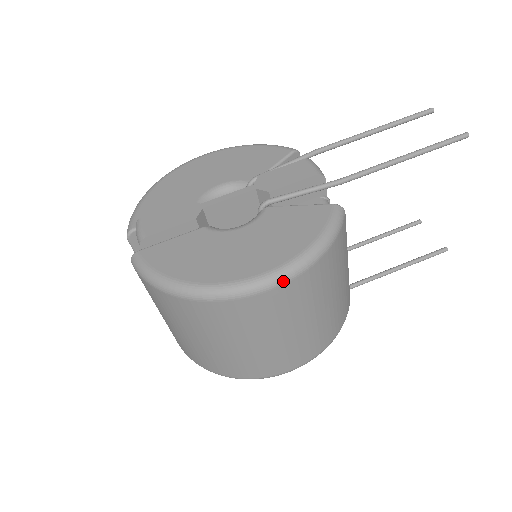
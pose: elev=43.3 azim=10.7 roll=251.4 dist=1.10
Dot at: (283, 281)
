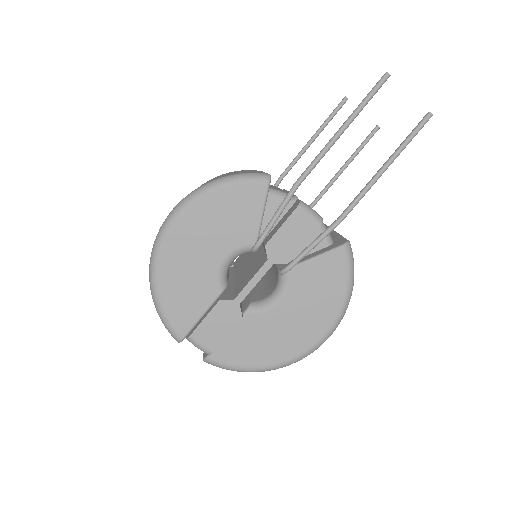
Dot at: occluded
